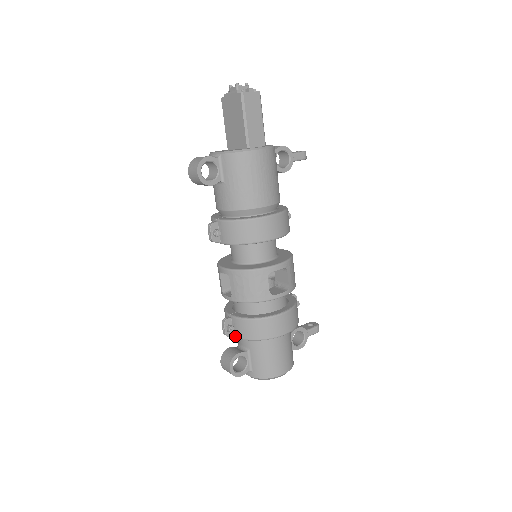
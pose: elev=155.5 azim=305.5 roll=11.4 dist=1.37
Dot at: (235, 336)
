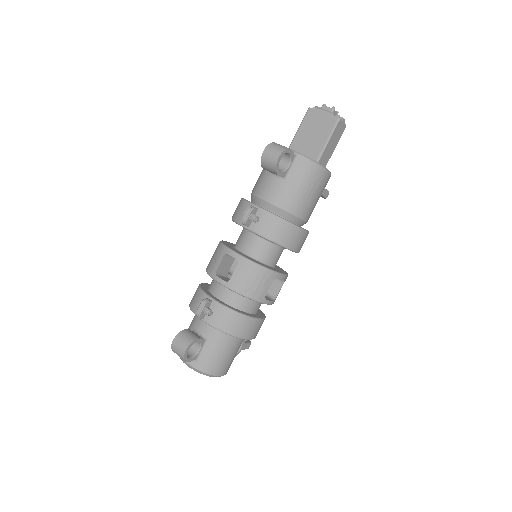
Dot at: (205, 320)
